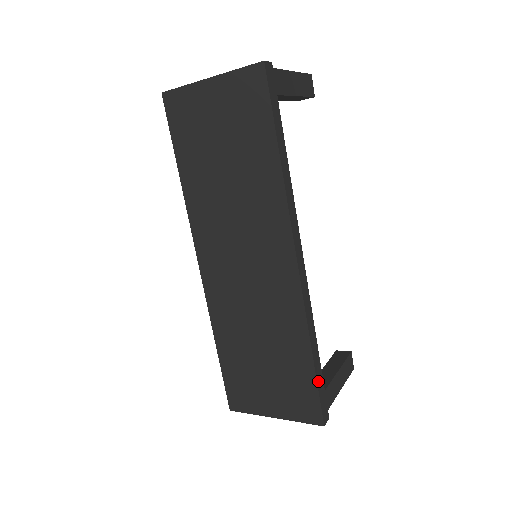
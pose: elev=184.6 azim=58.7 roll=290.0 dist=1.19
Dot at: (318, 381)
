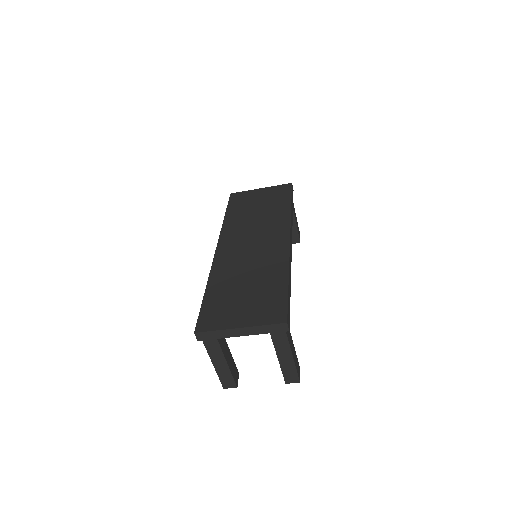
Dot at: (288, 297)
